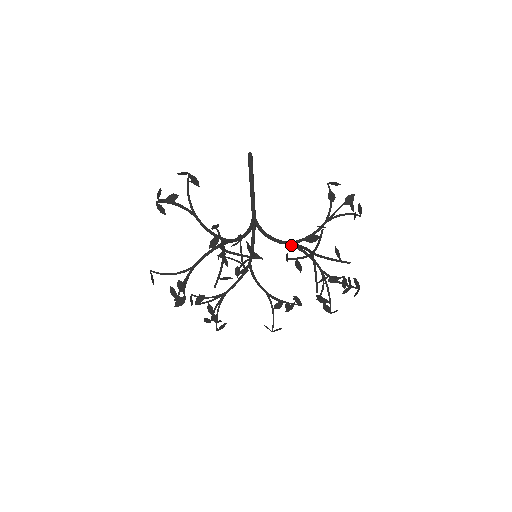
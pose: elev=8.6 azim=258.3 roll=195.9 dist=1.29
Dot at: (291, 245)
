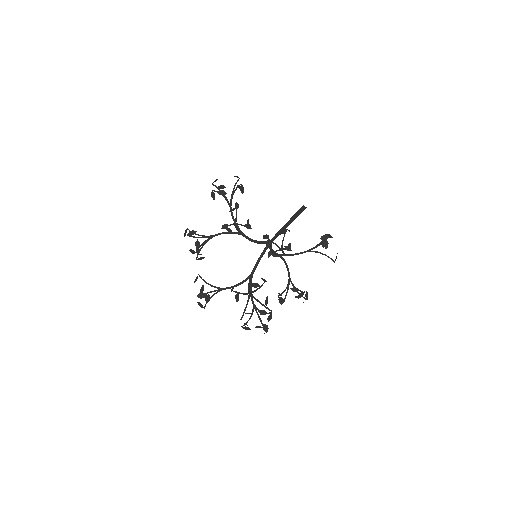
Dot at: (280, 257)
